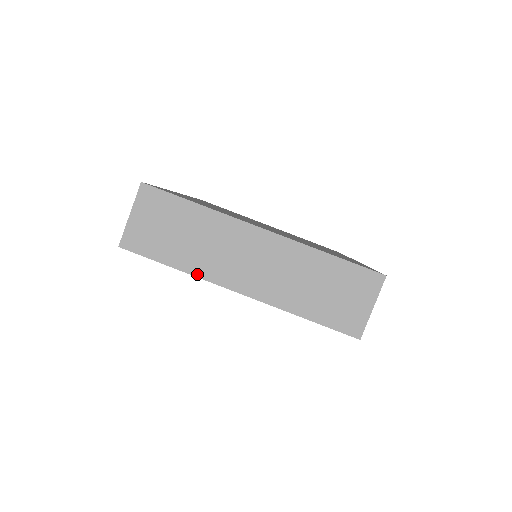
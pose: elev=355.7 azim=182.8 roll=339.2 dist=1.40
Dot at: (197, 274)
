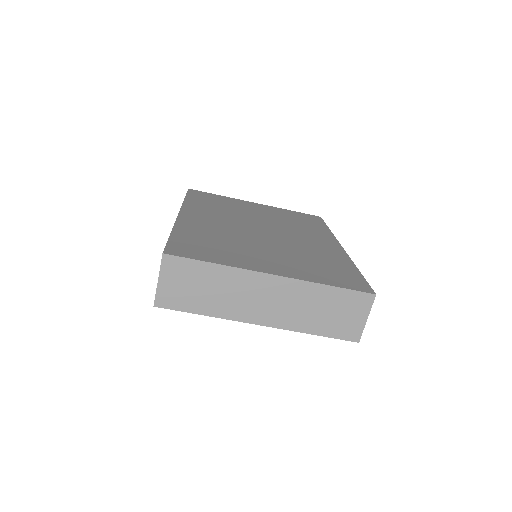
Dot at: (223, 317)
